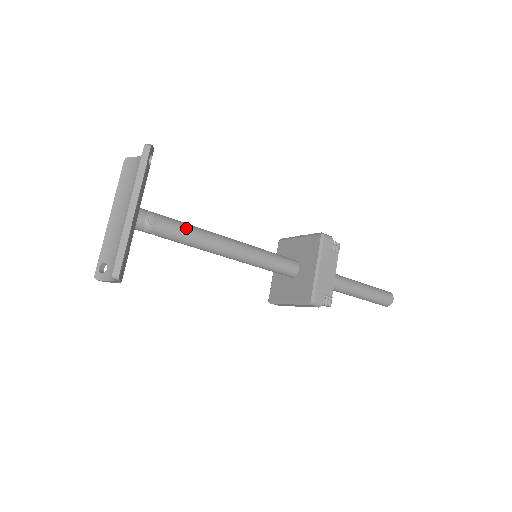
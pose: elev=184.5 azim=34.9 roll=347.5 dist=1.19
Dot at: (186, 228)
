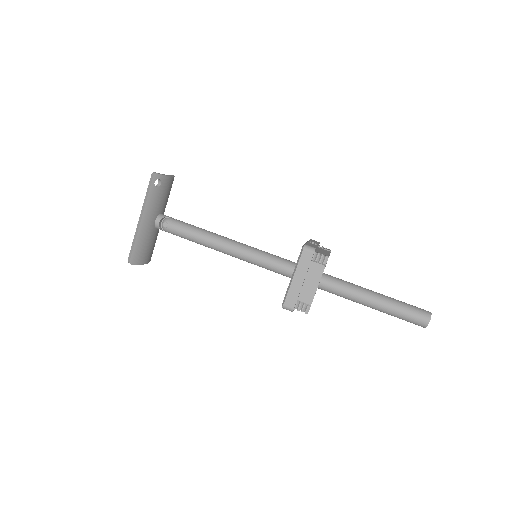
Dot at: (190, 231)
